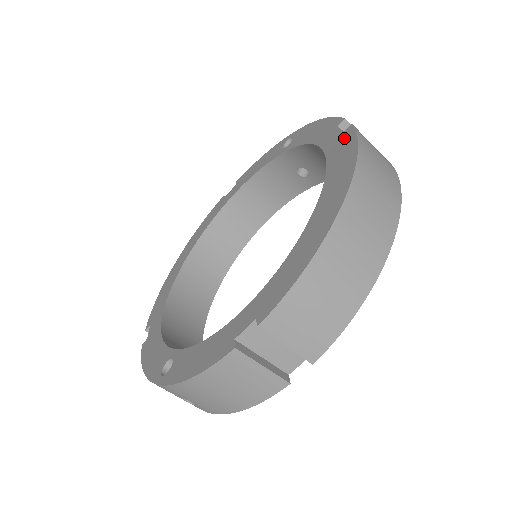
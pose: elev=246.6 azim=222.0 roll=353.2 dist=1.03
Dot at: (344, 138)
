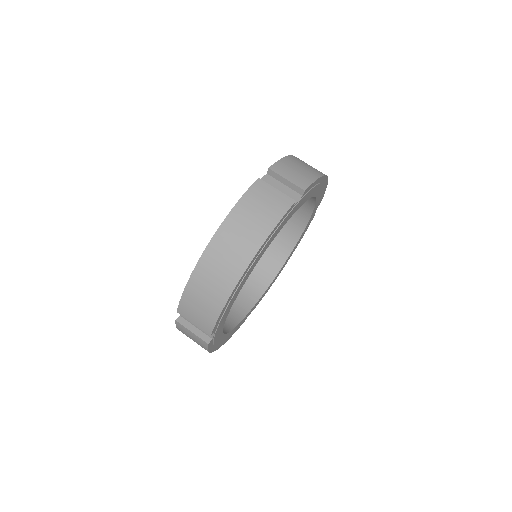
Dot at: occluded
